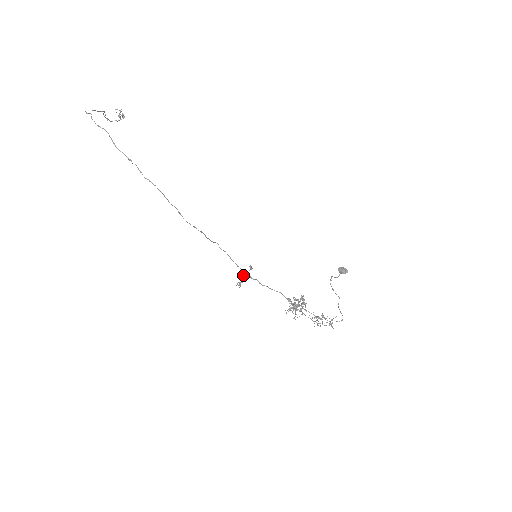
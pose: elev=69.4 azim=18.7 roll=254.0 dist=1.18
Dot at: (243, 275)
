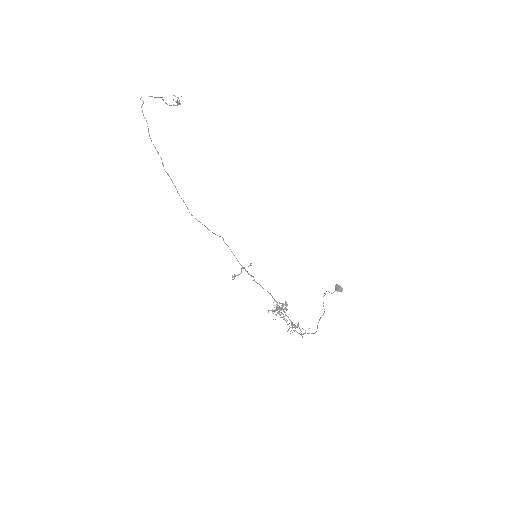
Dot at: (241, 269)
